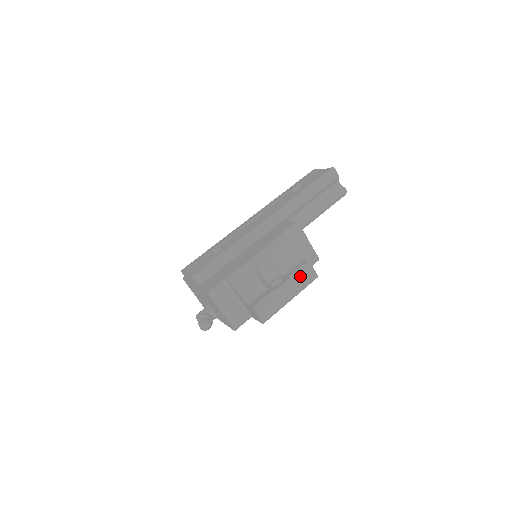
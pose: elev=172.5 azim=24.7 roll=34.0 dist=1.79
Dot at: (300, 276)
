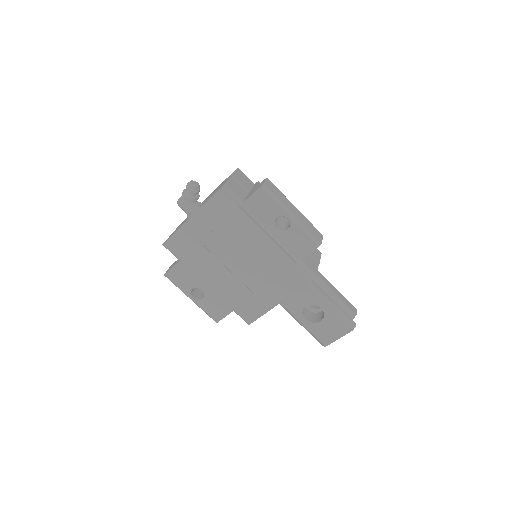
Dot at: (311, 224)
